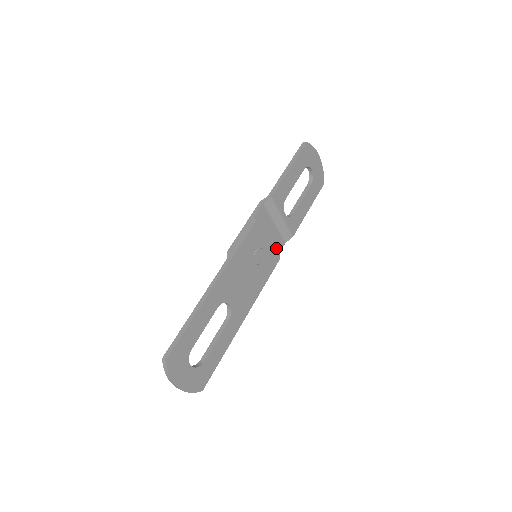
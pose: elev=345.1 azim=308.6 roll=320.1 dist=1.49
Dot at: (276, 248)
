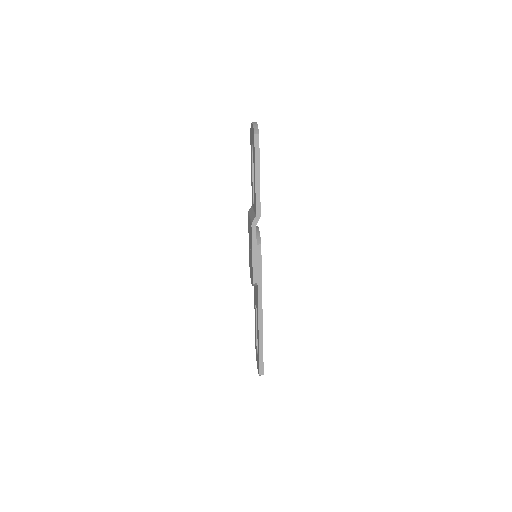
Dot at: occluded
